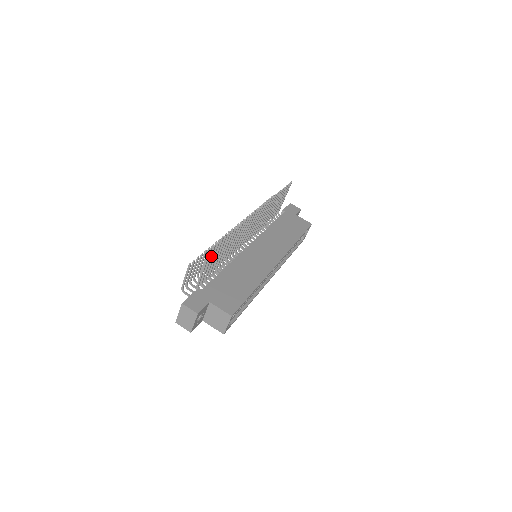
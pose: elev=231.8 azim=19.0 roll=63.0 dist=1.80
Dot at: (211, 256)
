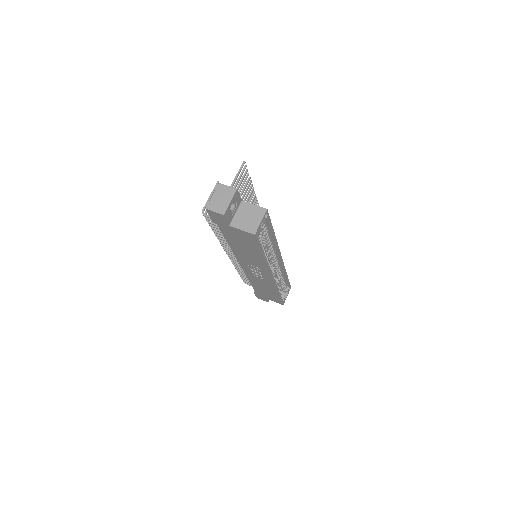
Dot at: (241, 176)
